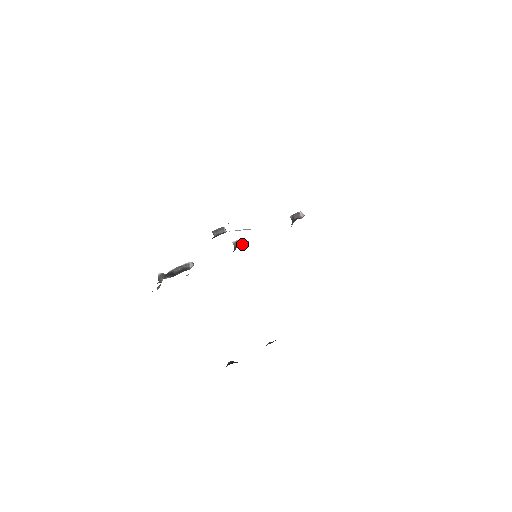
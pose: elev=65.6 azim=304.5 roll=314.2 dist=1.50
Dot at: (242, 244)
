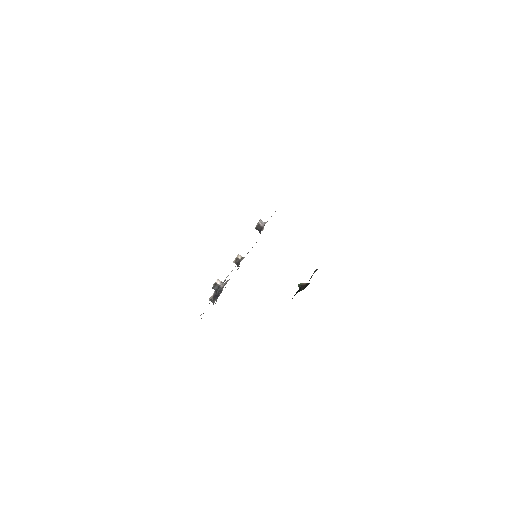
Dot at: (239, 263)
